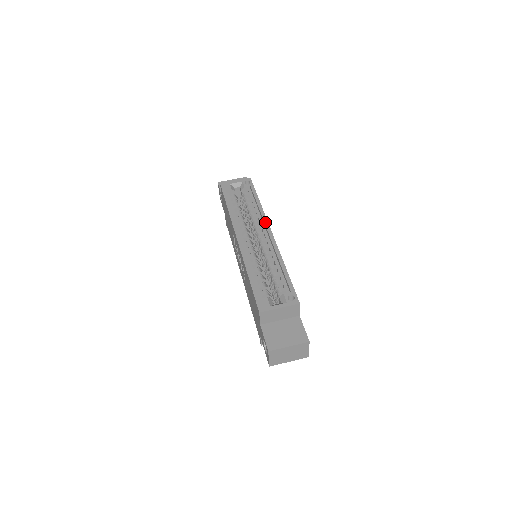
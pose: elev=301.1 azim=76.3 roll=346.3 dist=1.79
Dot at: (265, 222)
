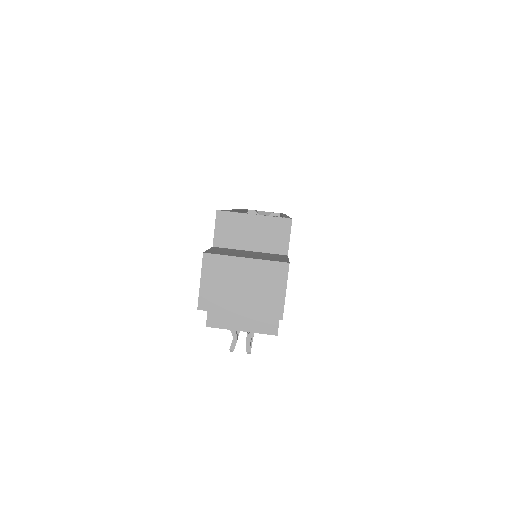
Dot at: occluded
